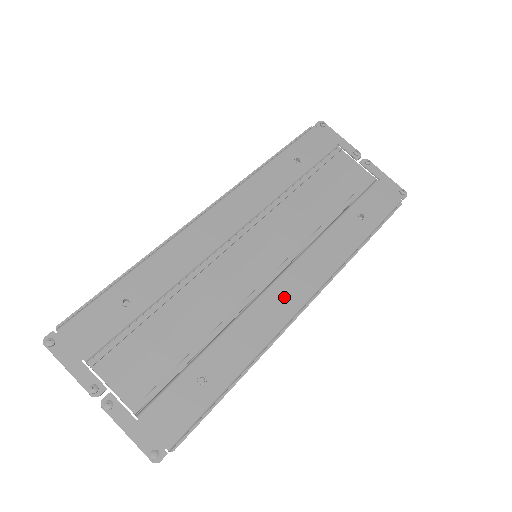
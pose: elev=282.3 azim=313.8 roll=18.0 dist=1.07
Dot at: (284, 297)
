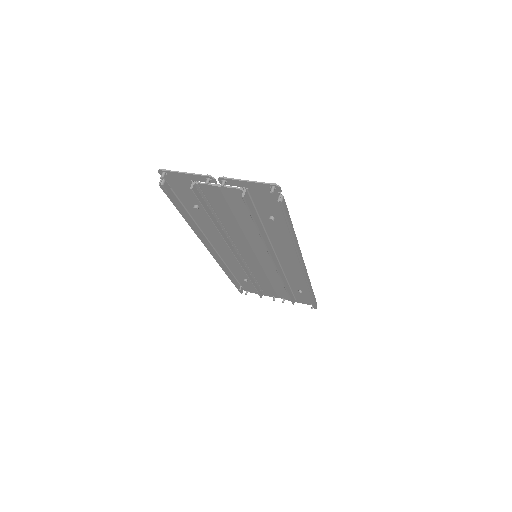
Dot at: (288, 256)
